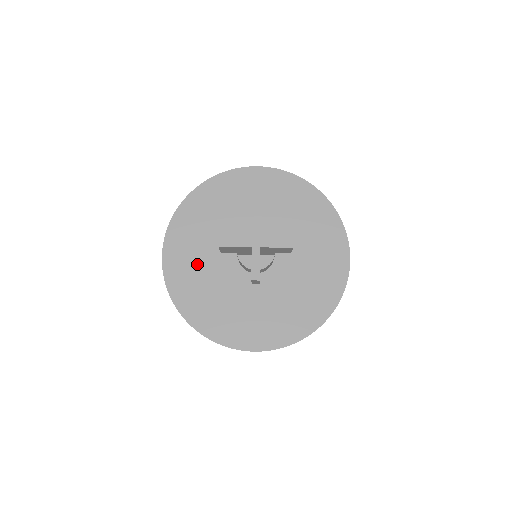
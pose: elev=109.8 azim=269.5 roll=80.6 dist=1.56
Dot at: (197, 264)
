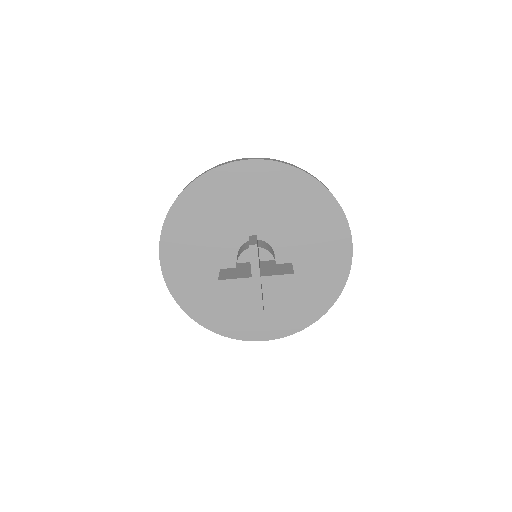
Dot at: (197, 271)
